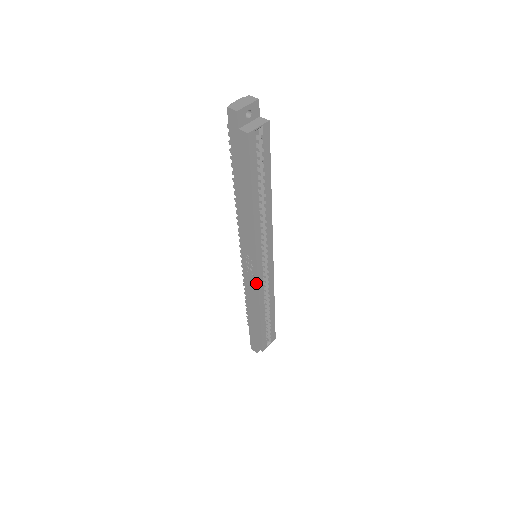
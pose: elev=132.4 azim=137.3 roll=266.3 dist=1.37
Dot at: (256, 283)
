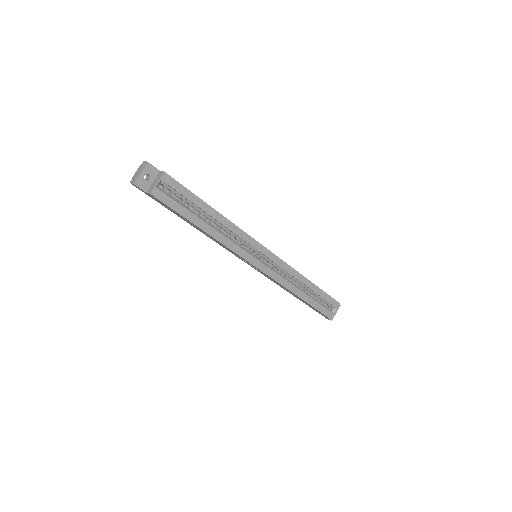
Dot at: (269, 277)
